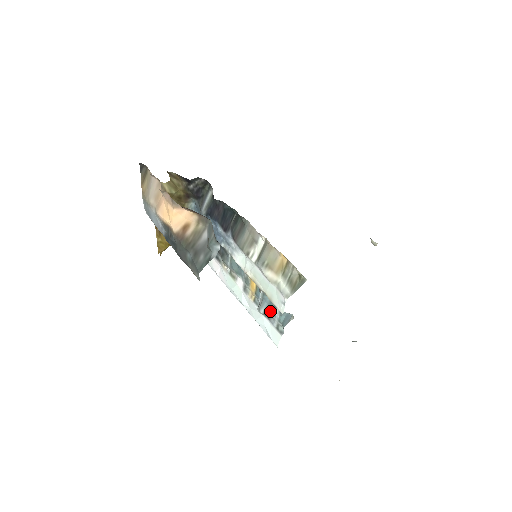
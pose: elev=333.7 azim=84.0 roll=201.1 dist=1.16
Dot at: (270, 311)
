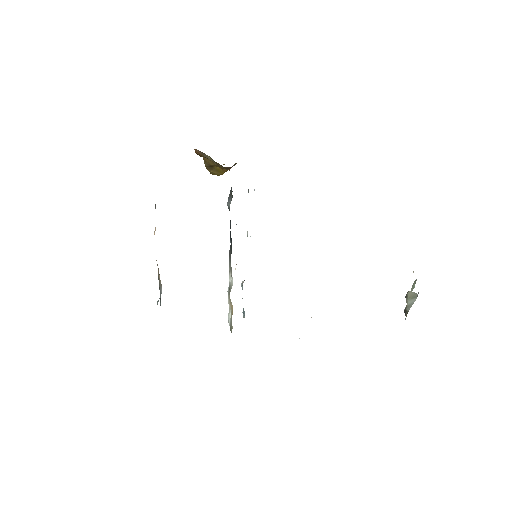
Dot at: occluded
